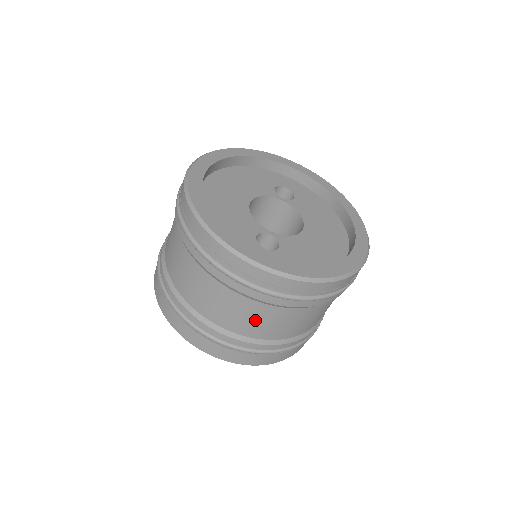
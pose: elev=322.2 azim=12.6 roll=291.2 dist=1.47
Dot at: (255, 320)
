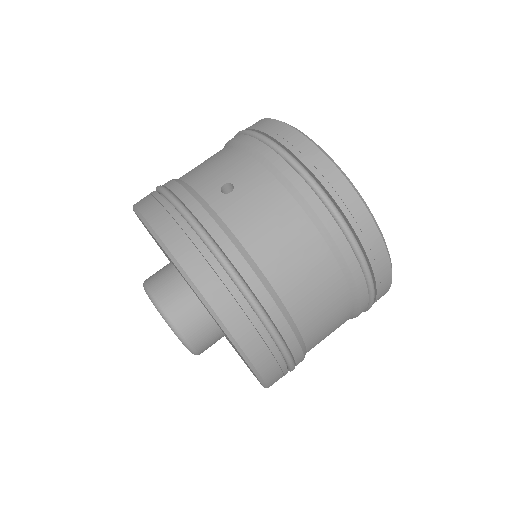
Dot at: (330, 332)
